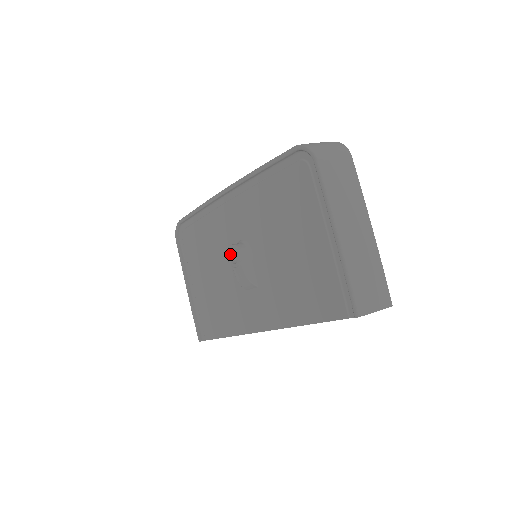
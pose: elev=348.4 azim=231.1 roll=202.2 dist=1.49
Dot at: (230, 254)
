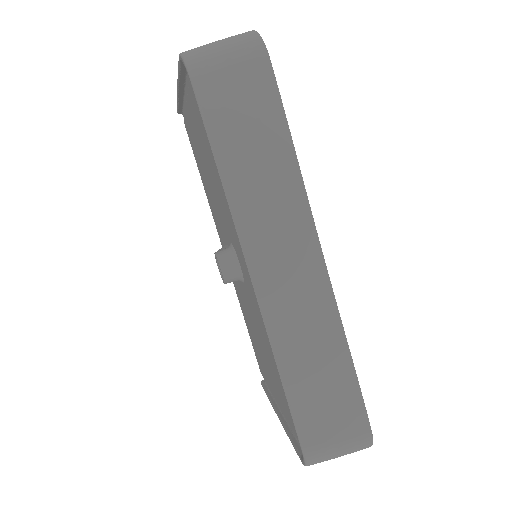
Dot at: (219, 258)
